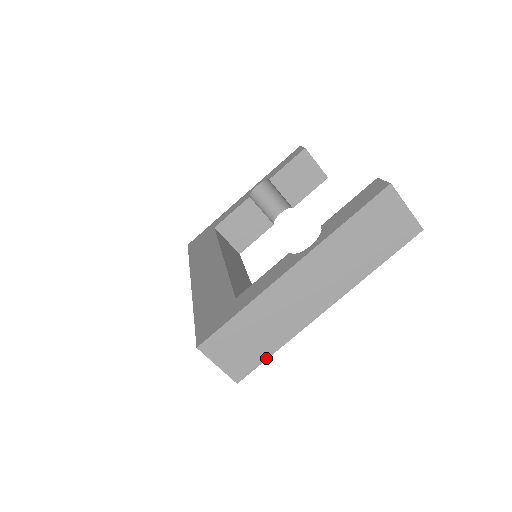
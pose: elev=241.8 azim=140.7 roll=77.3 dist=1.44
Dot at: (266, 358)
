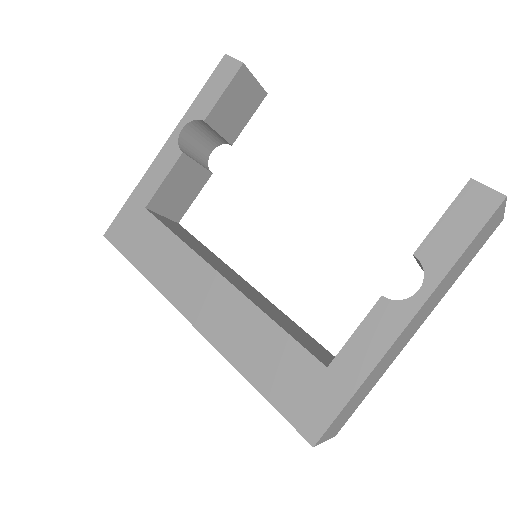
Dot at: (361, 402)
